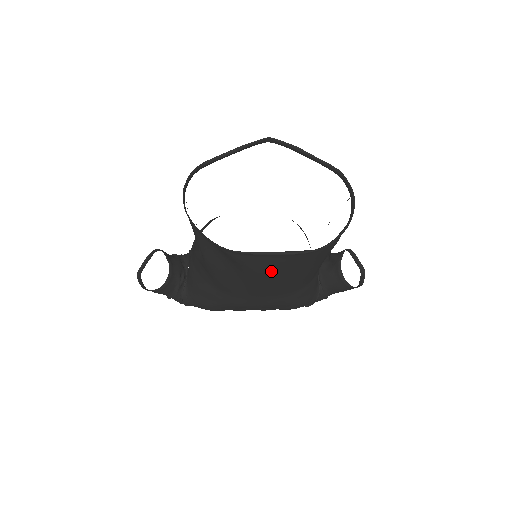
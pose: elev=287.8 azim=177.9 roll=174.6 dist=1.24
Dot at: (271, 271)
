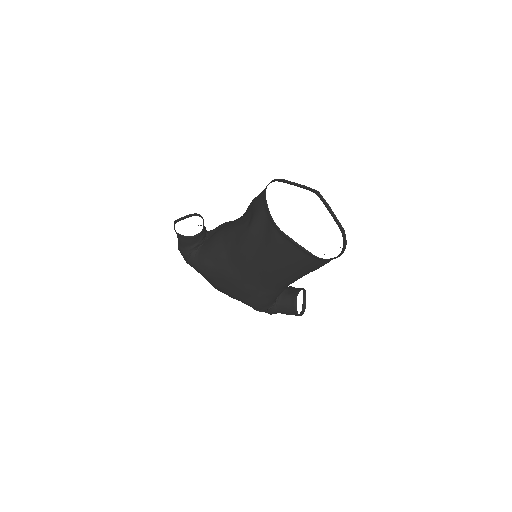
Dot at: (281, 258)
